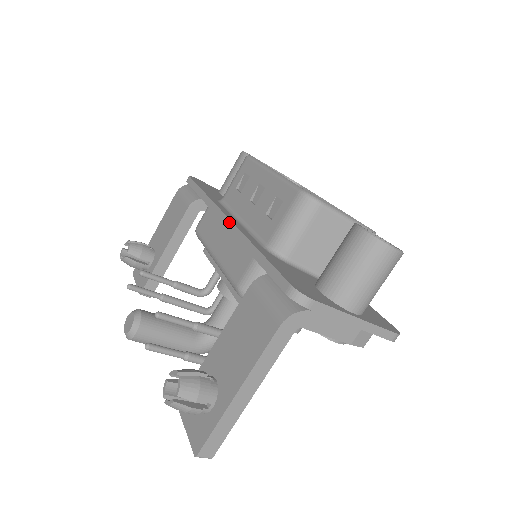
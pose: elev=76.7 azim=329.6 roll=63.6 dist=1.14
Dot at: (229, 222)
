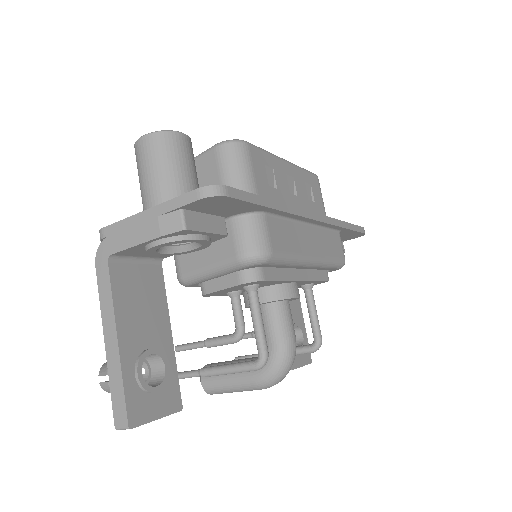
Dot at: occluded
